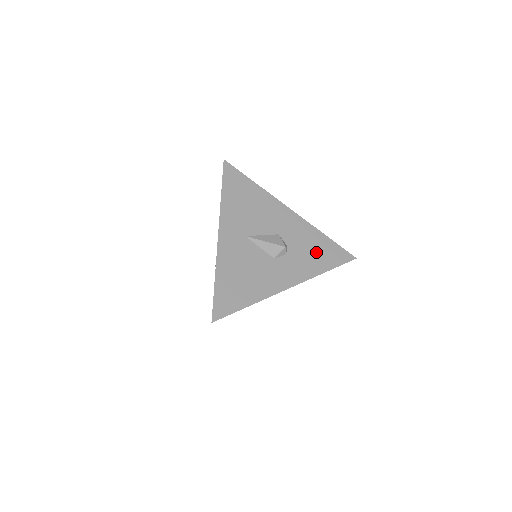
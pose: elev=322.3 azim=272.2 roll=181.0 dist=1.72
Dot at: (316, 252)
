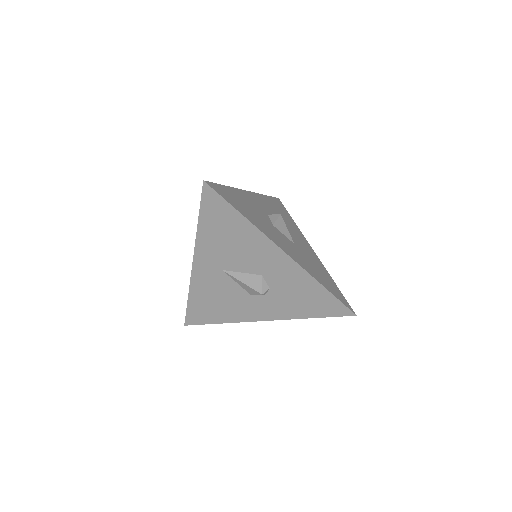
Dot at: (304, 300)
